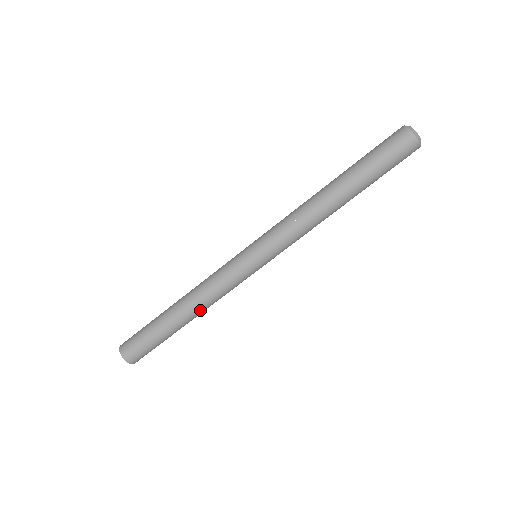
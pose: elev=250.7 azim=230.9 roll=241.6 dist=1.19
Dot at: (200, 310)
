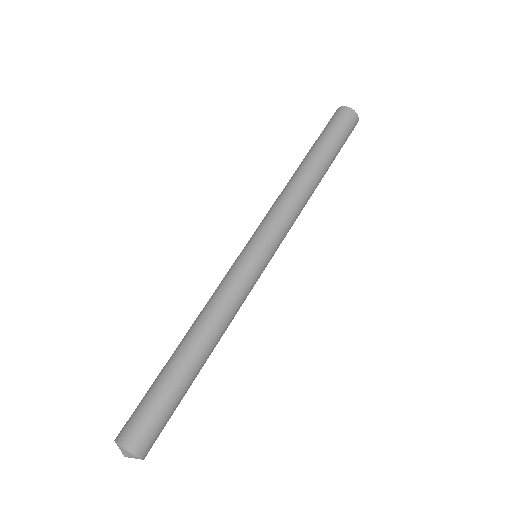
Dot at: (204, 328)
